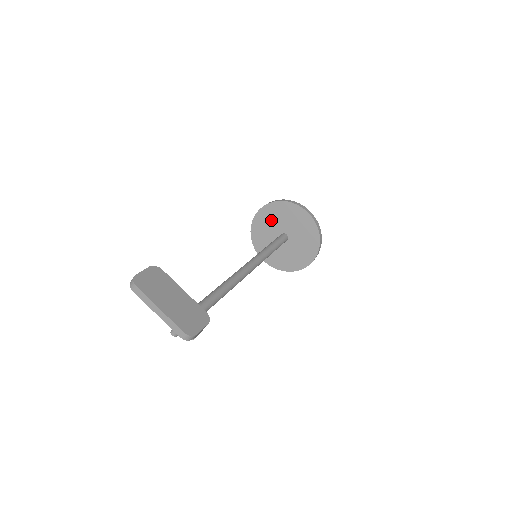
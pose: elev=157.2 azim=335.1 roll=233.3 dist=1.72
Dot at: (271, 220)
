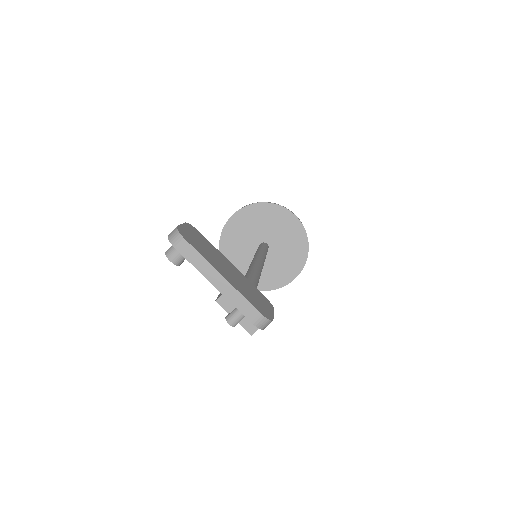
Dot at: (249, 226)
